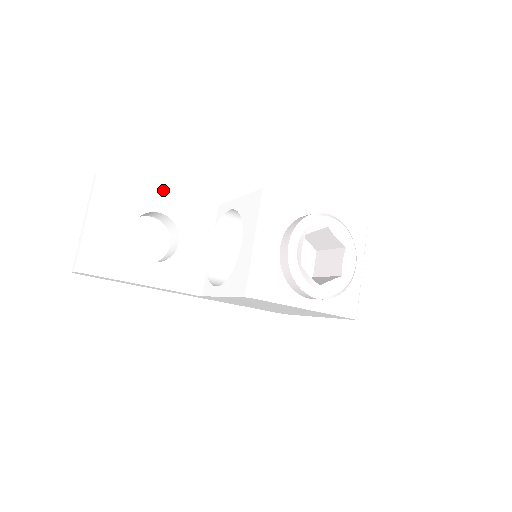
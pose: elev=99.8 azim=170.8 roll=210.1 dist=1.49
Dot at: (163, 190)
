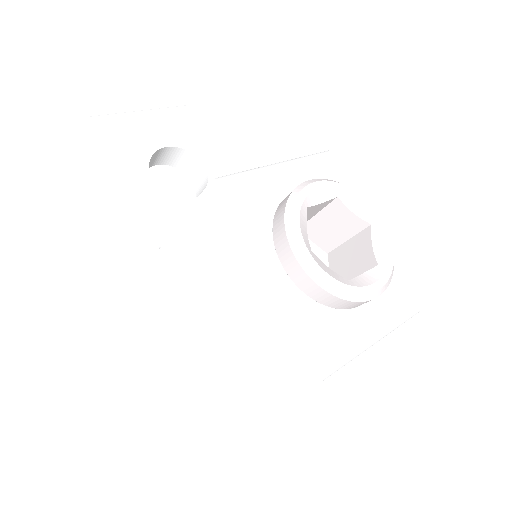
Dot at: (225, 161)
